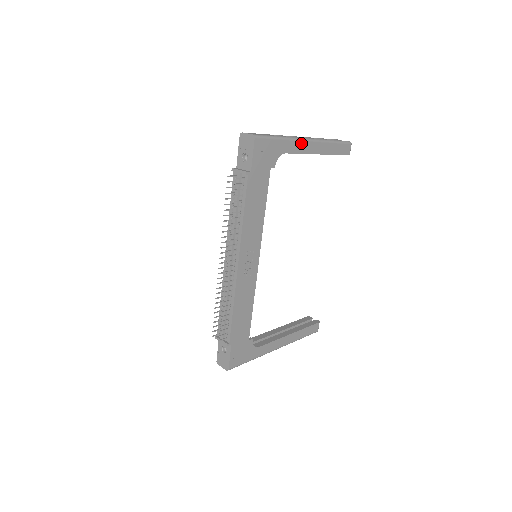
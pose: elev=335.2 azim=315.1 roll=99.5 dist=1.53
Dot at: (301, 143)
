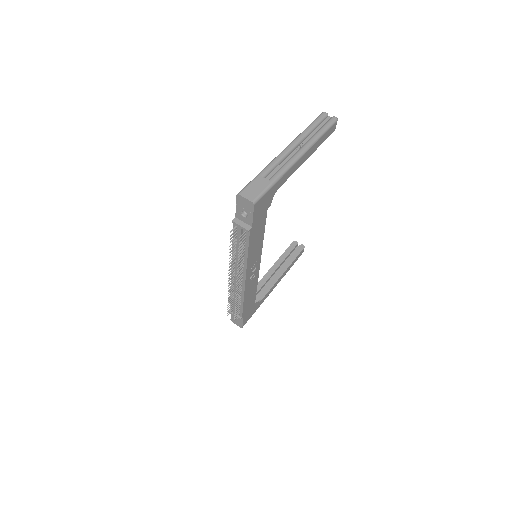
Dot at: (293, 167)
